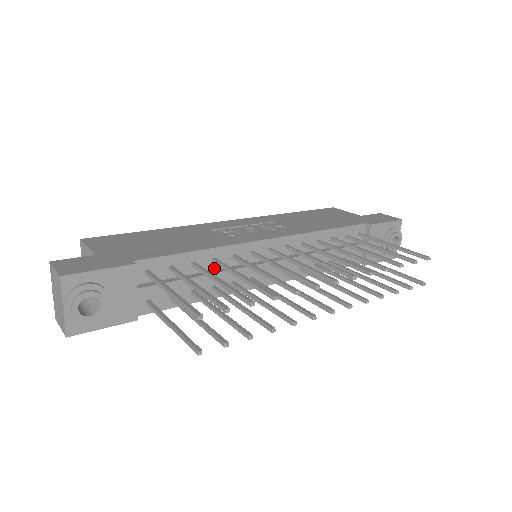
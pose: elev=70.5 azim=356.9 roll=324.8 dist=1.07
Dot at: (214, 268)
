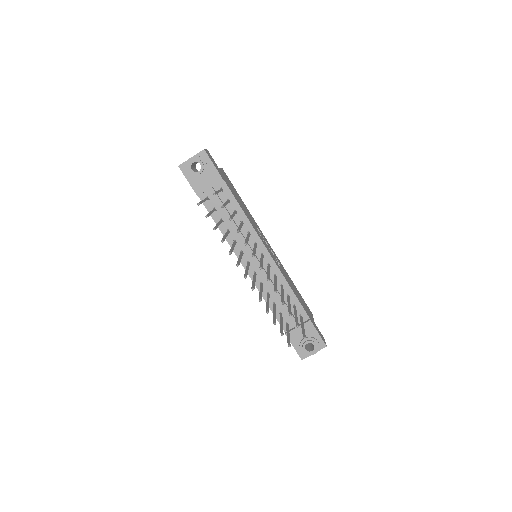
Dot at: (238, 226)
